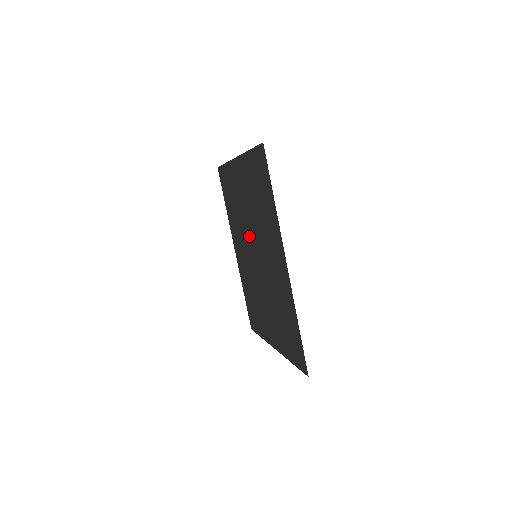
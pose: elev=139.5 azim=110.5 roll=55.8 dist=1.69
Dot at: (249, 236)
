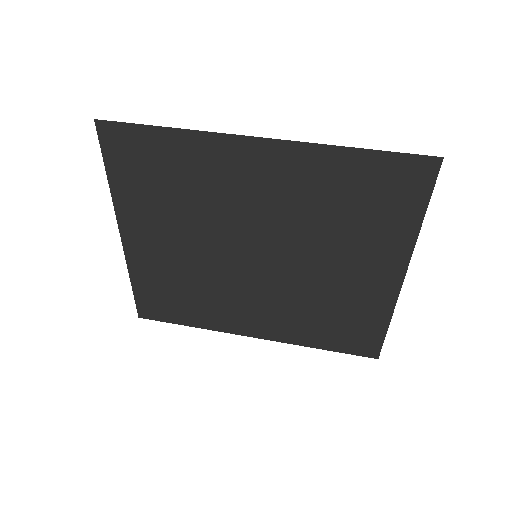
Dot at: (227, 263)
